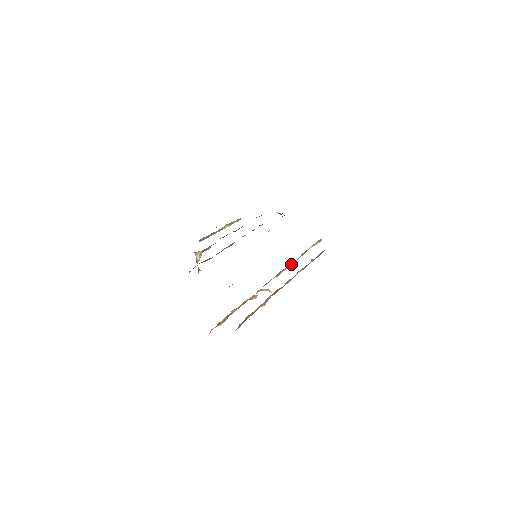
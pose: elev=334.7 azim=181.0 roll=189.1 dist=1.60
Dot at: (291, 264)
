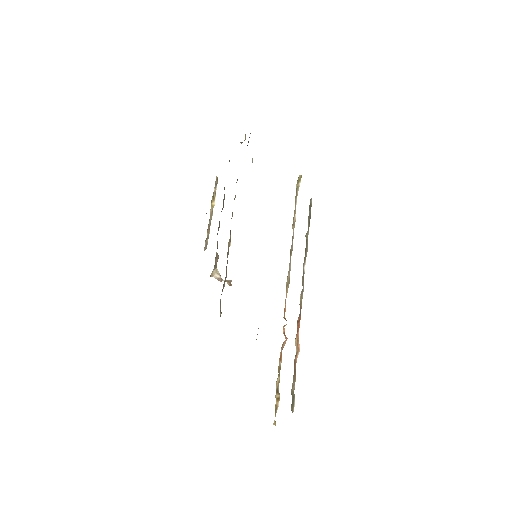
Dot at: (291, 252)
